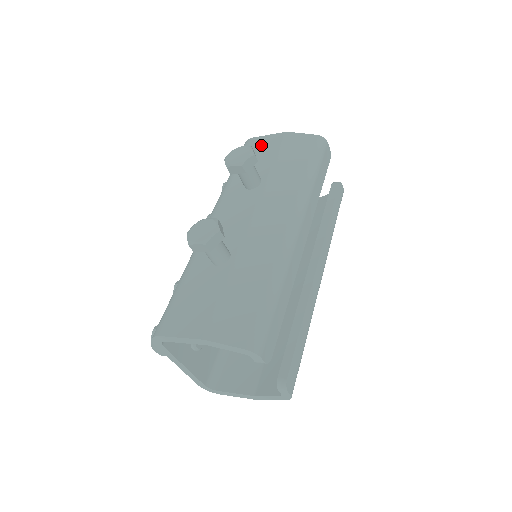
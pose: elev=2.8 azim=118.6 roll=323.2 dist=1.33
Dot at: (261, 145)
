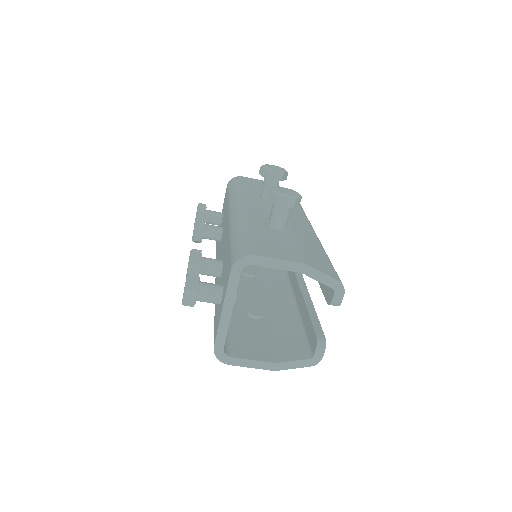
Dot at: (255, 182)
